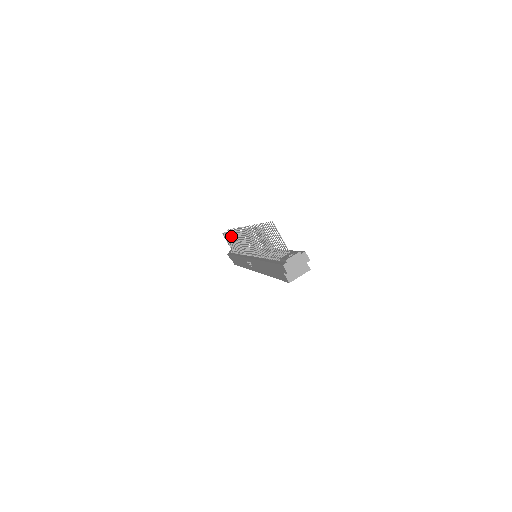
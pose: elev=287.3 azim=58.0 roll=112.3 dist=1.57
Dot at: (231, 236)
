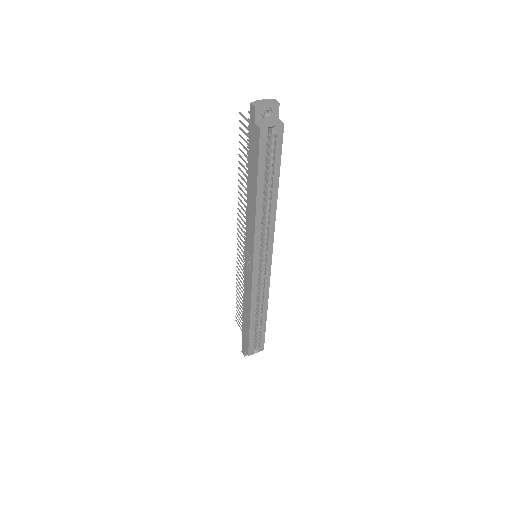
Dot at: occluded
